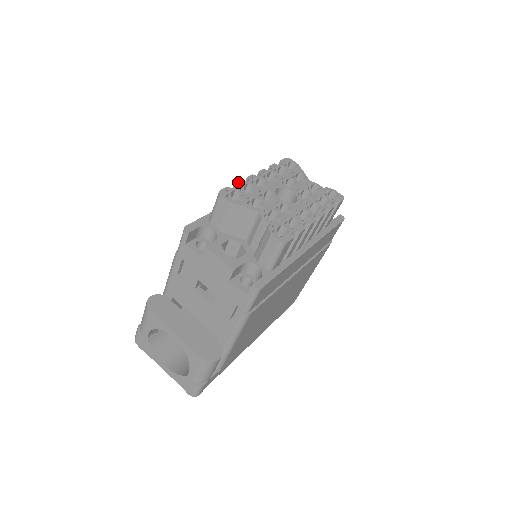
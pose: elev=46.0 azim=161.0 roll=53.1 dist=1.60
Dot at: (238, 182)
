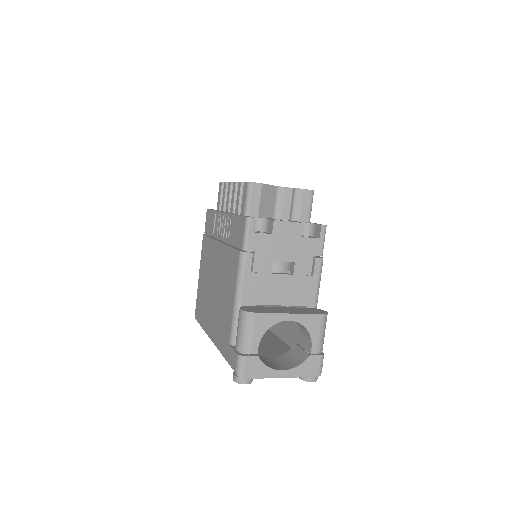
Dot at: (241, 182)
